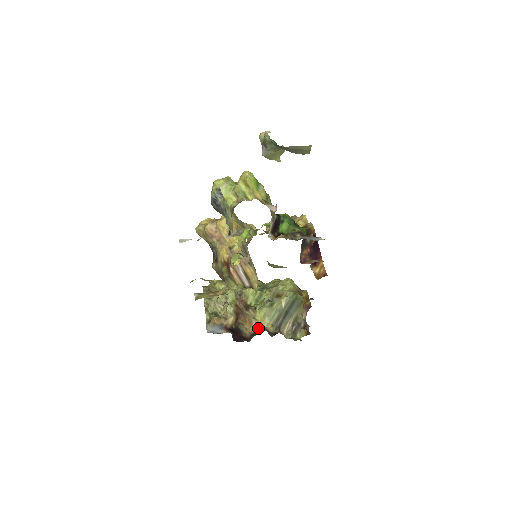
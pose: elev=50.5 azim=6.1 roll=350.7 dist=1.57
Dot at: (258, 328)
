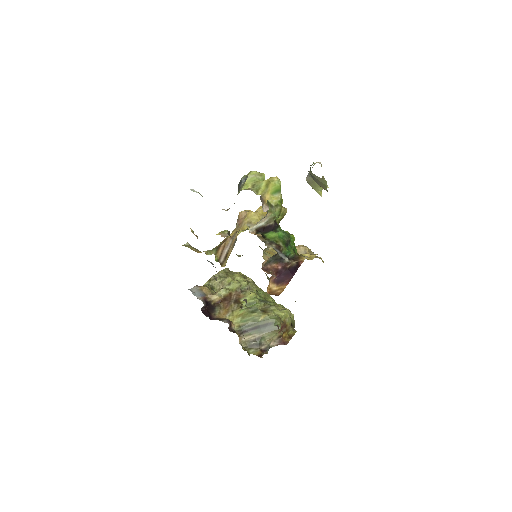
Dot at: (227, 318)
